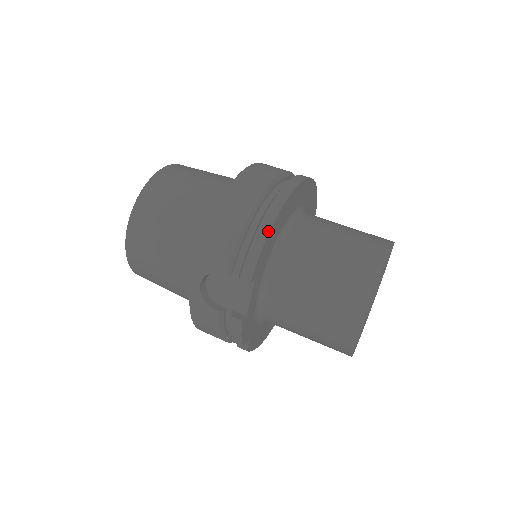
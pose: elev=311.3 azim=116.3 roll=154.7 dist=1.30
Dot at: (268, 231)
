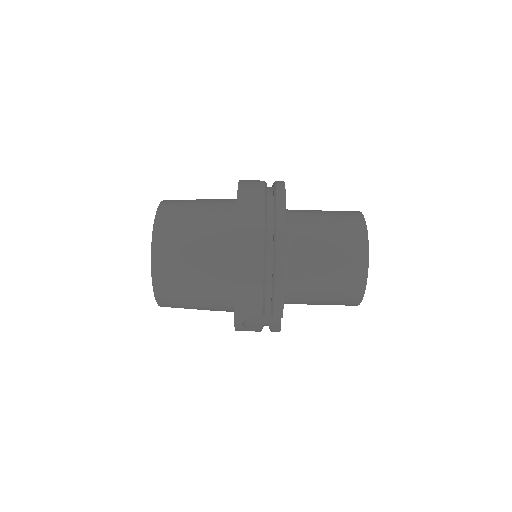
Dot at: (284, 283)
